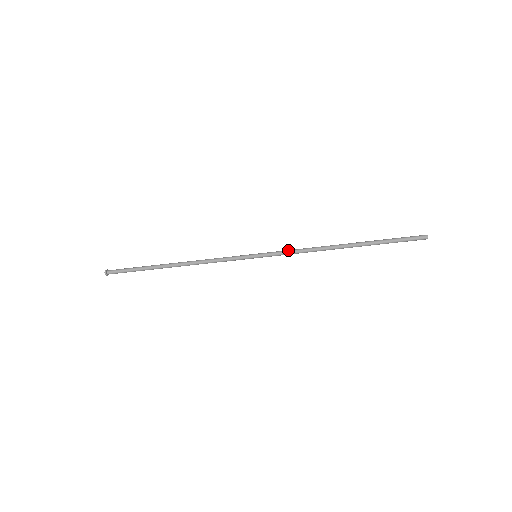
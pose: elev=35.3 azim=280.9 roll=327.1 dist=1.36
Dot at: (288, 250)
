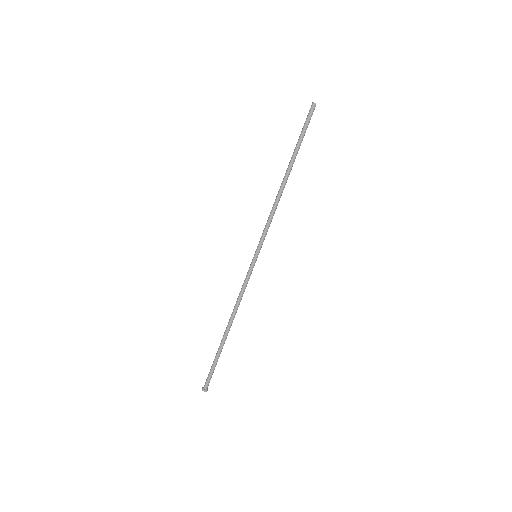
Dot at: (265, 226)
